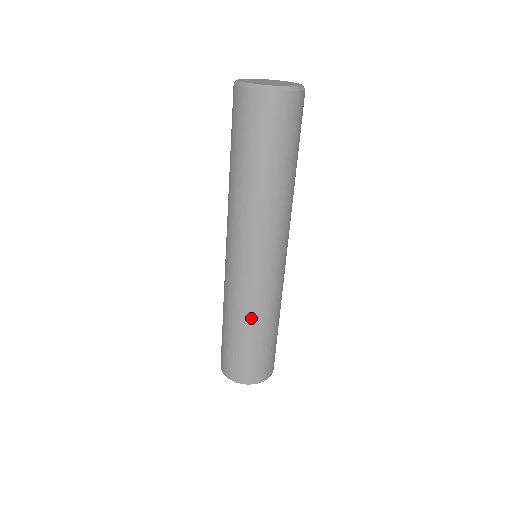
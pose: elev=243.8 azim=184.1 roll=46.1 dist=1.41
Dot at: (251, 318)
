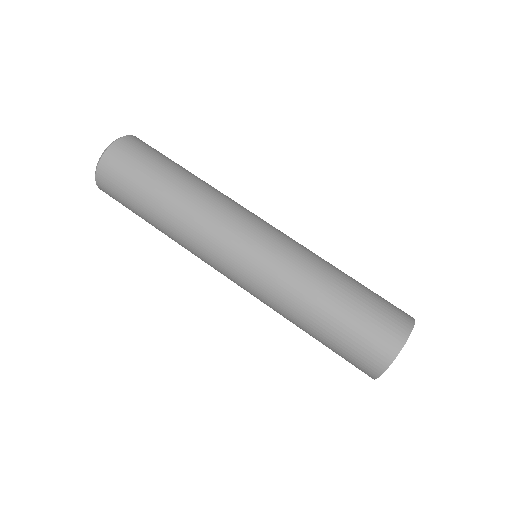
Dot at: (299, 299)
